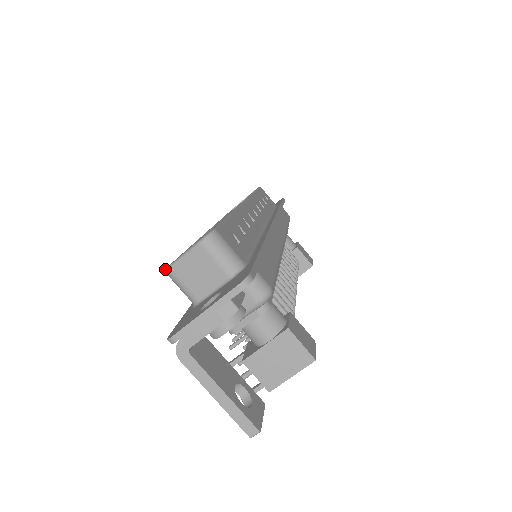
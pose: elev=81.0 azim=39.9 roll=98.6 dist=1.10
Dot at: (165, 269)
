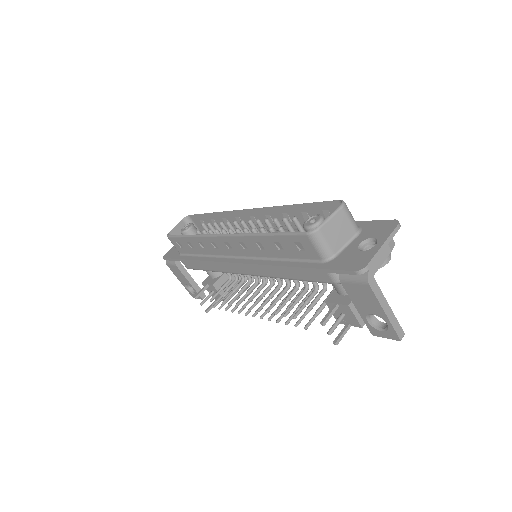
Dot at: (312, 231)
